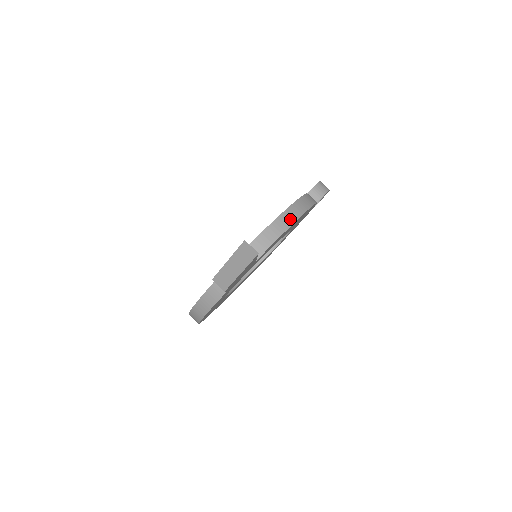
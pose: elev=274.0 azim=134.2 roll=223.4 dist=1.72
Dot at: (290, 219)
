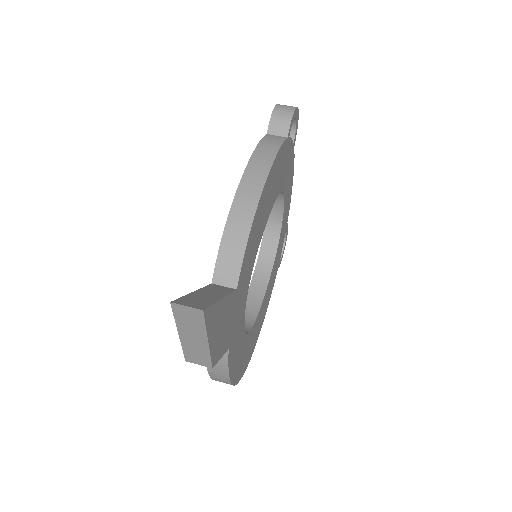
Dot at: (251, 196)
